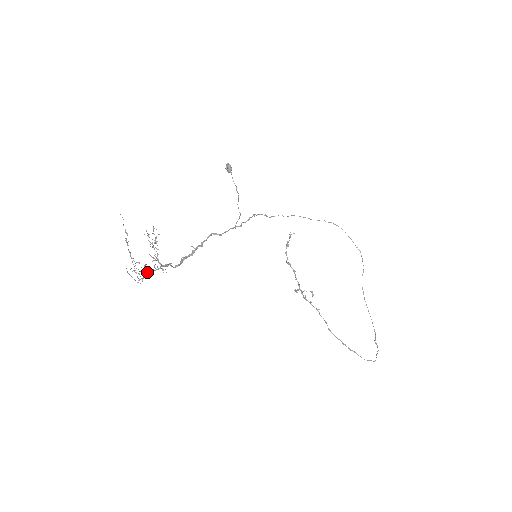
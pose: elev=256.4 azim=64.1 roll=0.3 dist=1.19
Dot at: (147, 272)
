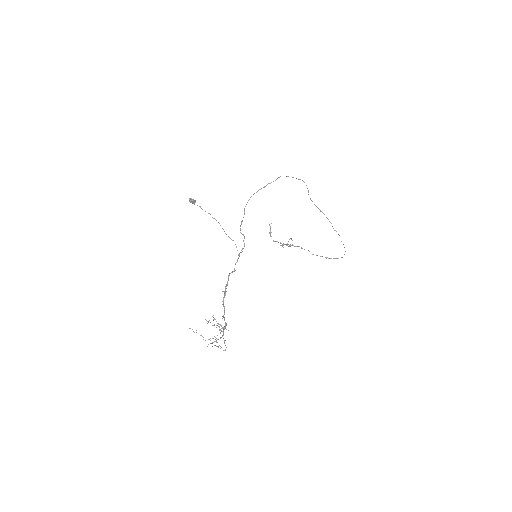
Dot at: (224, 342)
